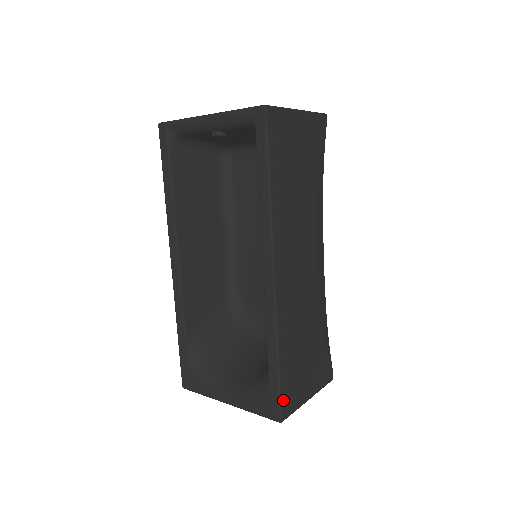
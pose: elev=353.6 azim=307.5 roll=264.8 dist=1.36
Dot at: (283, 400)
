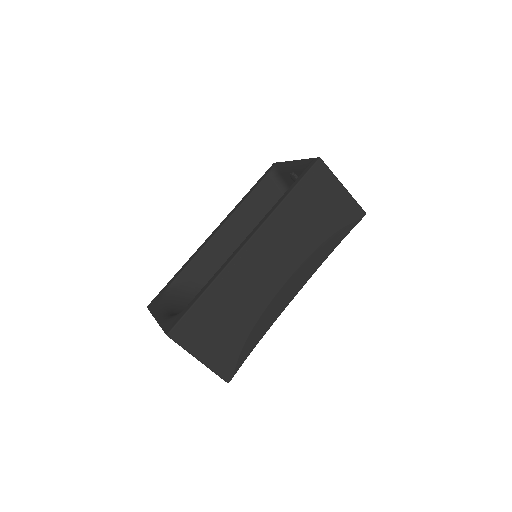
Dot at: (182, 323)
